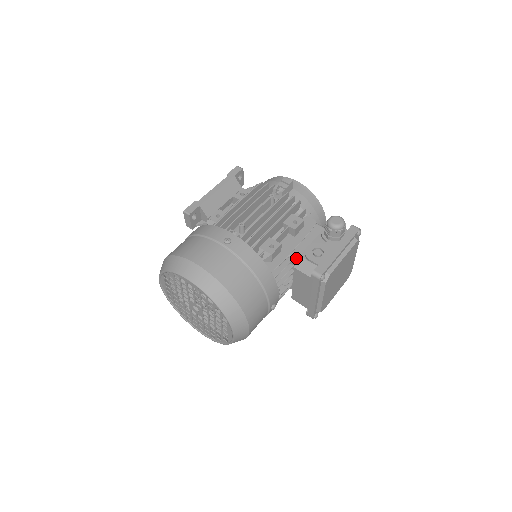
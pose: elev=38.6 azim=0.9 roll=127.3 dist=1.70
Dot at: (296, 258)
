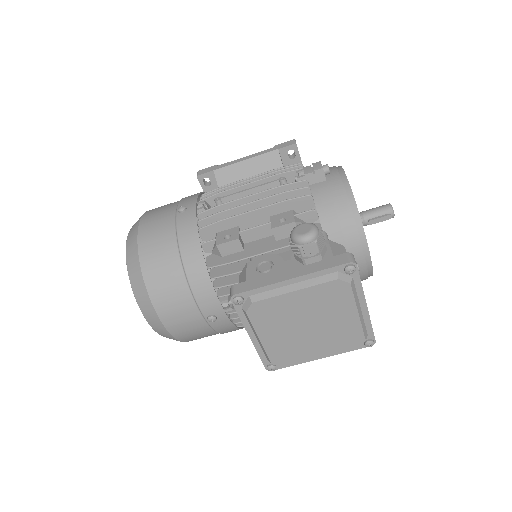
Dot at: occluded
